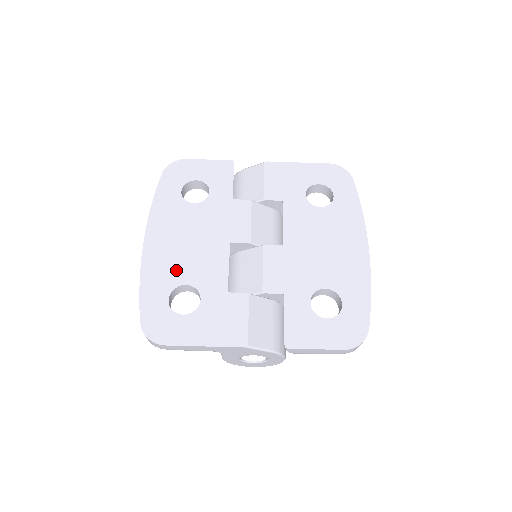
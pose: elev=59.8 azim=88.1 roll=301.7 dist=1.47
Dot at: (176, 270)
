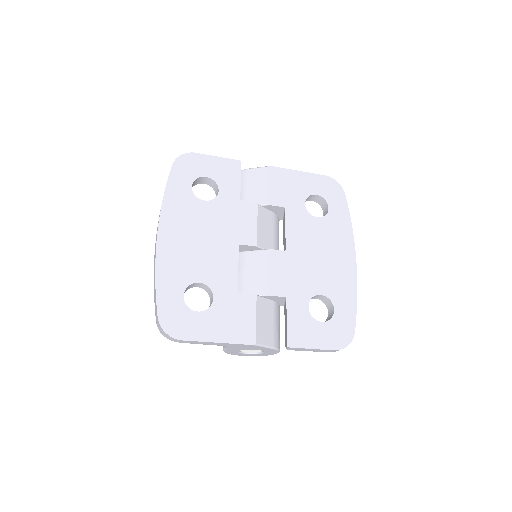
Dot at: (190, 267)
